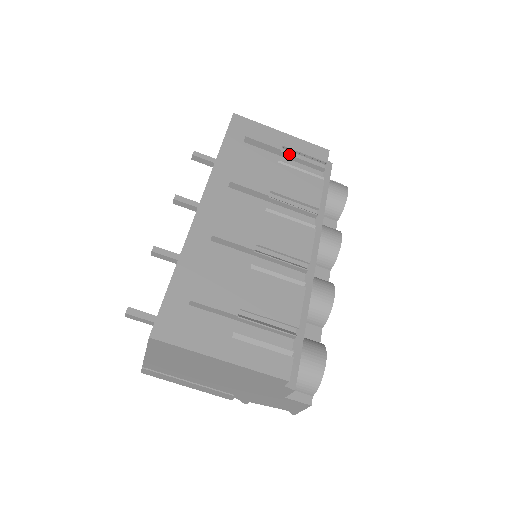
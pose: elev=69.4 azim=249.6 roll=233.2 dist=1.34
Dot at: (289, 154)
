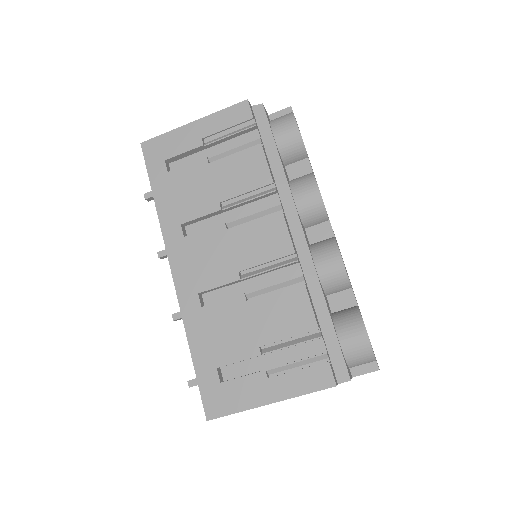
Dot at: (213, 142)
